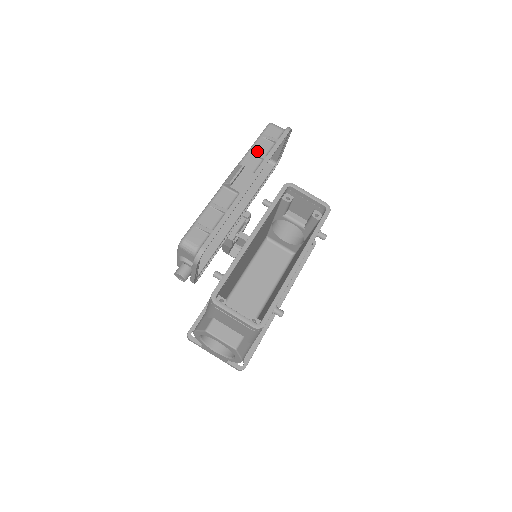
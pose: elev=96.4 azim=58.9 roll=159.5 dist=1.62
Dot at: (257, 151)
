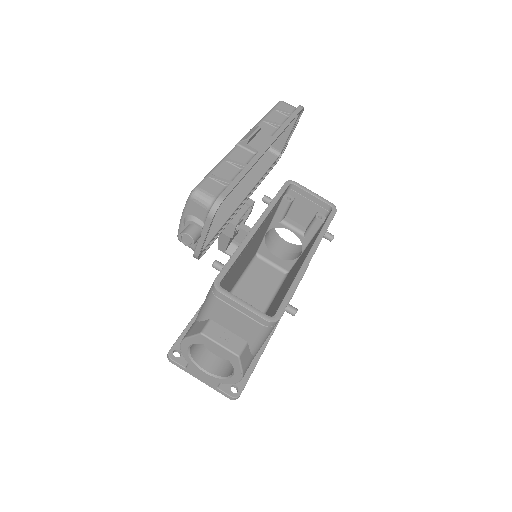
Dot at: (271, 120)
